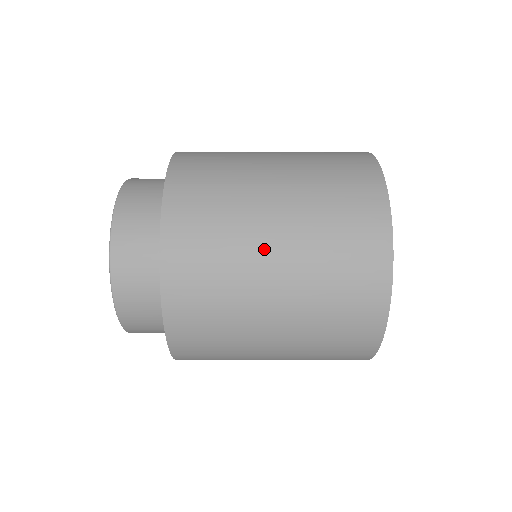
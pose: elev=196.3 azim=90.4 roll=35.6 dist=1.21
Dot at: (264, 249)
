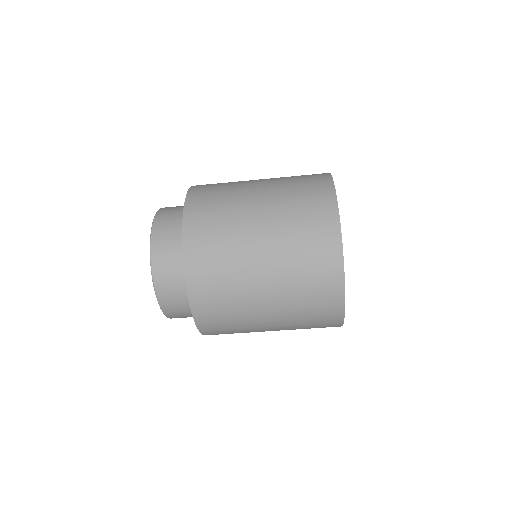
Dot at: (253, 252)
